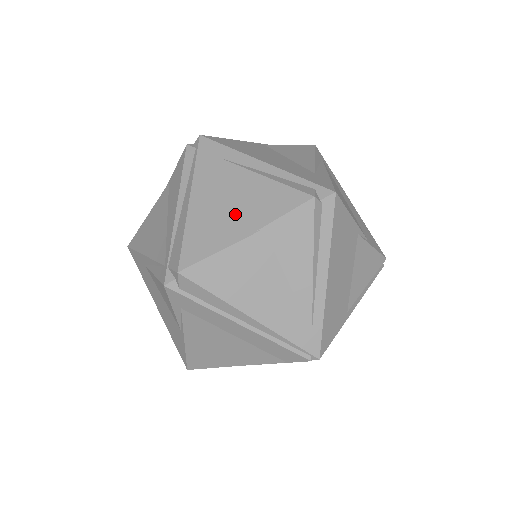
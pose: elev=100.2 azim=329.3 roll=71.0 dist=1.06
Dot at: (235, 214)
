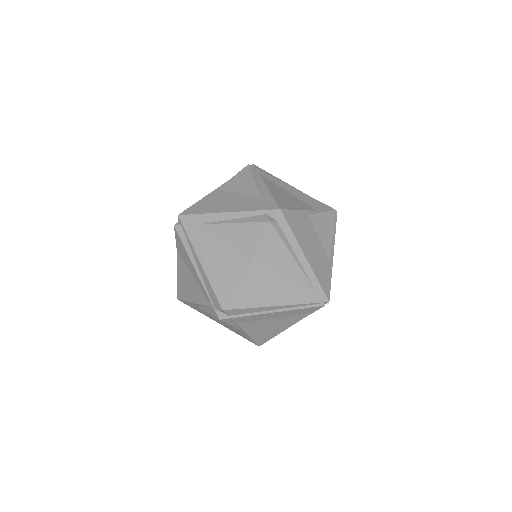
Dot at: (232, 257)
